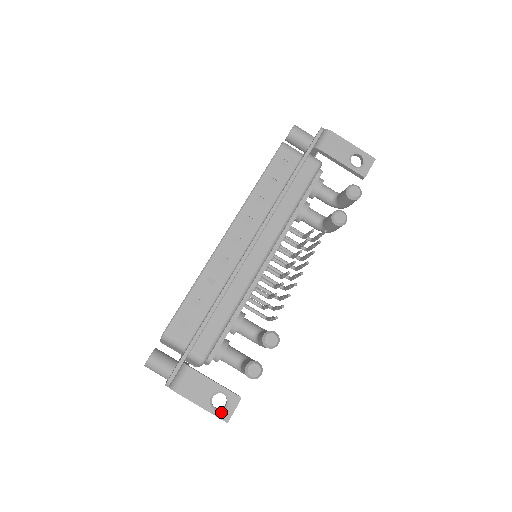
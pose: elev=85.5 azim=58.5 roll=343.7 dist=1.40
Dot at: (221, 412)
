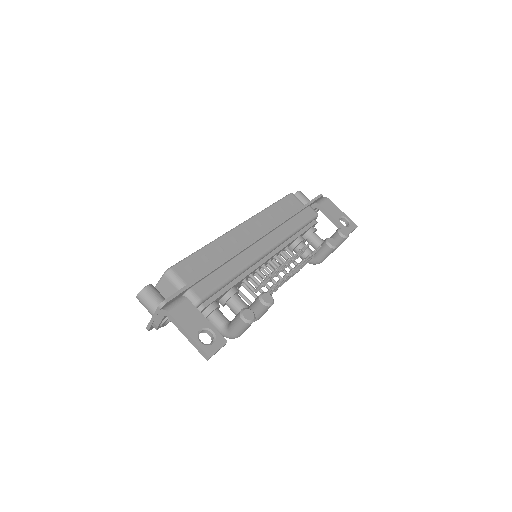
Dot at: (206, 346)
